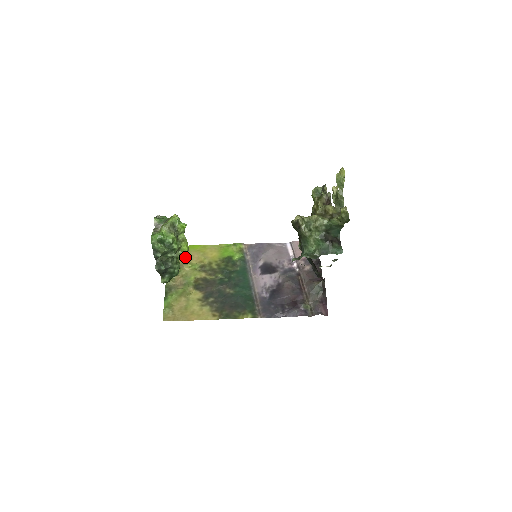
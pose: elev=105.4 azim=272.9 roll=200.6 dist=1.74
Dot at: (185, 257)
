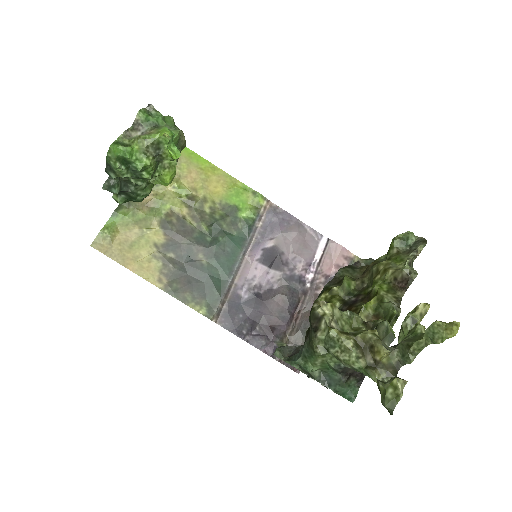
Dot at: (178, 167)
